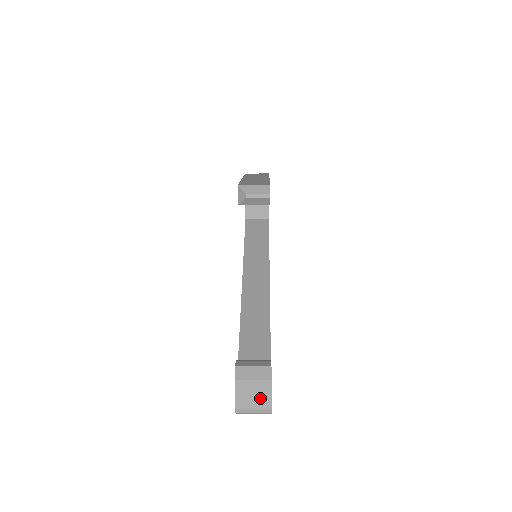
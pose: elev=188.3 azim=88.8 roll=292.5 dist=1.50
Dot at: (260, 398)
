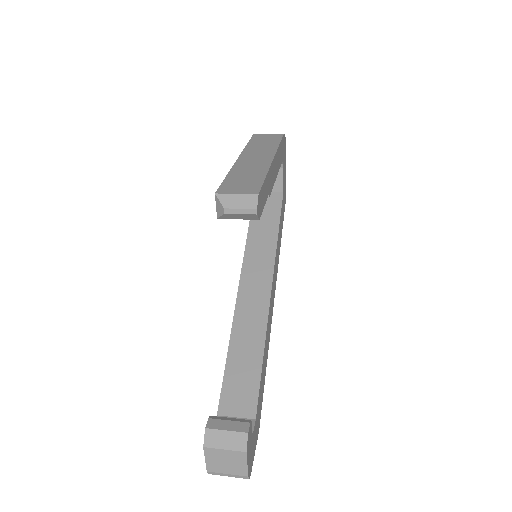
Dot at: (234, 466)
